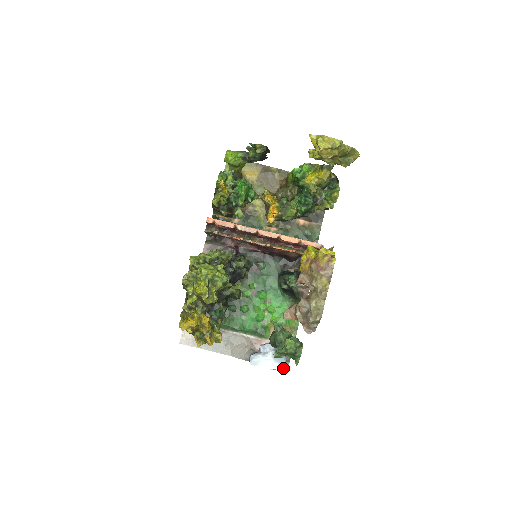
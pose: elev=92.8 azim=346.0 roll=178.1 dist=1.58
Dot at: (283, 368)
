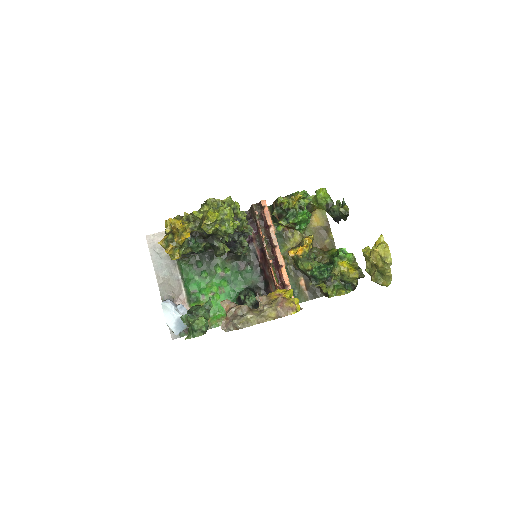
Dot at: (172, 335)
